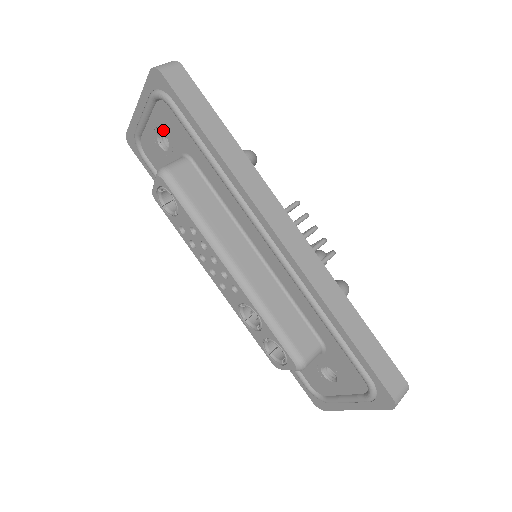
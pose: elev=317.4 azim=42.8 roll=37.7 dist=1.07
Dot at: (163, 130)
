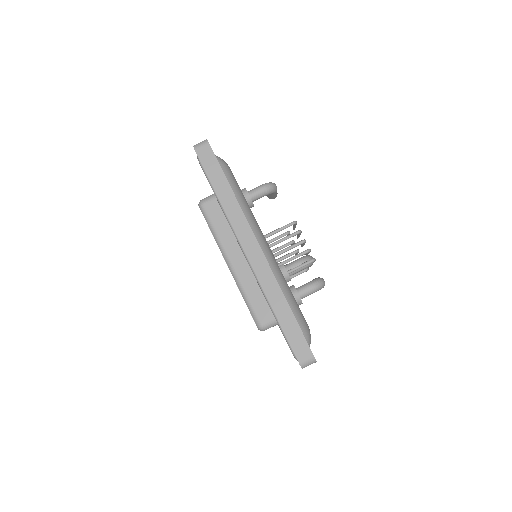
Dot at: occluded
